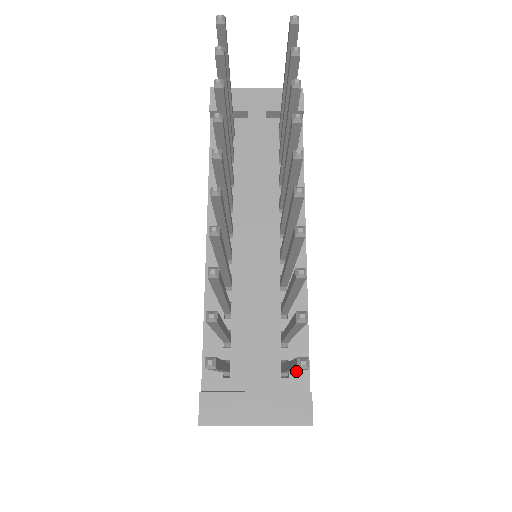
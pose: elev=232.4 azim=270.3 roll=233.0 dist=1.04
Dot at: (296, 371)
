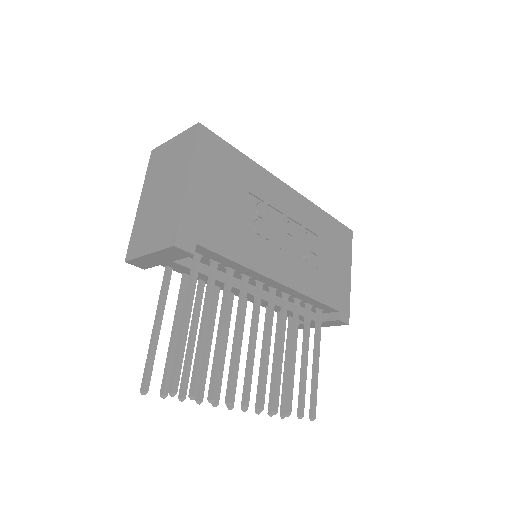
Dot at: (326, 309)
